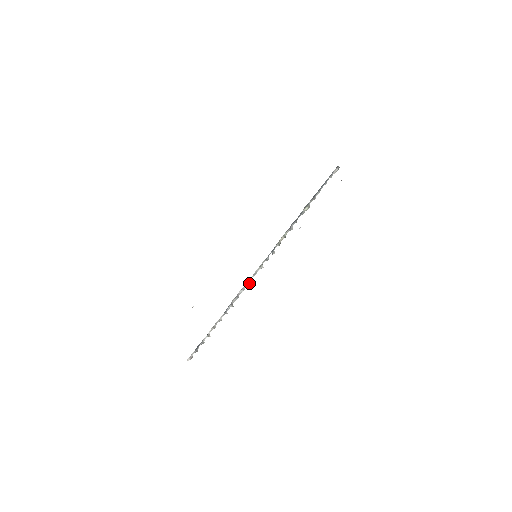
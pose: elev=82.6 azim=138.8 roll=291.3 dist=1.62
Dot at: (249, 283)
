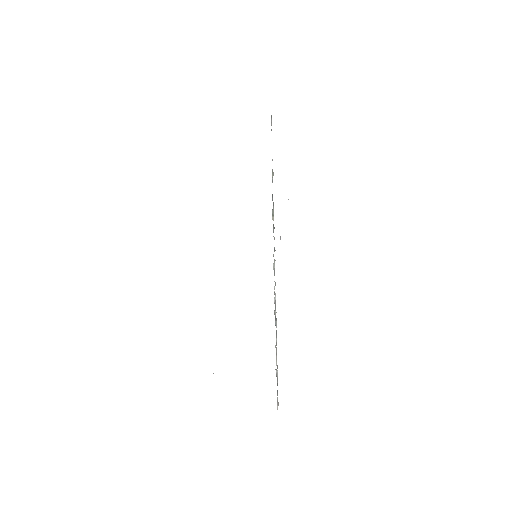
Dot at: (275, 285)
